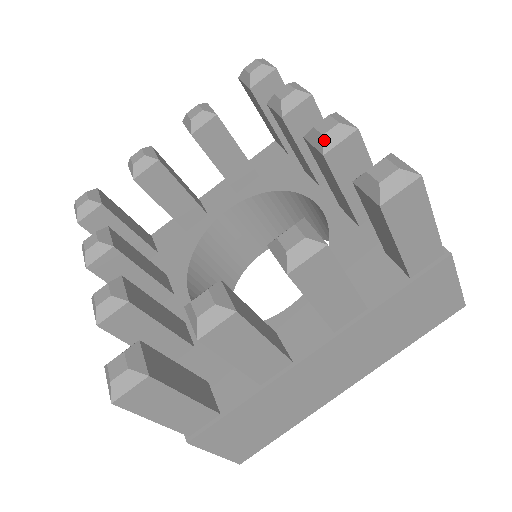
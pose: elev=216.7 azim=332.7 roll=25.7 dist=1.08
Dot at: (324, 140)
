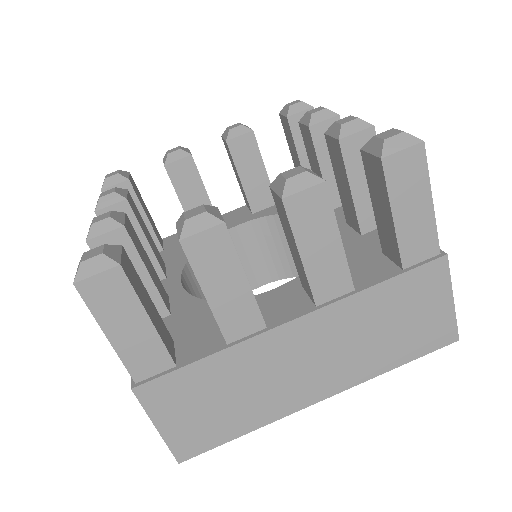
Dot at: (342, 128)
